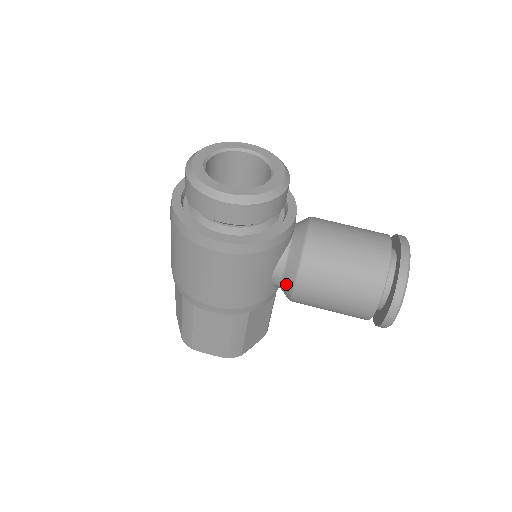
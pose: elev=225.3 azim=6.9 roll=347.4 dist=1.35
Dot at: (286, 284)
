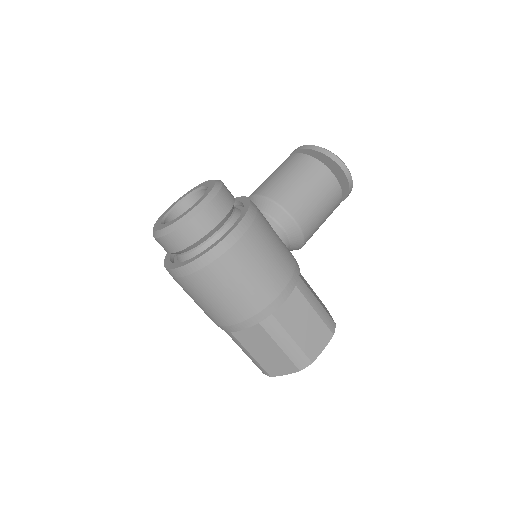
Dot at: (289, 228)
